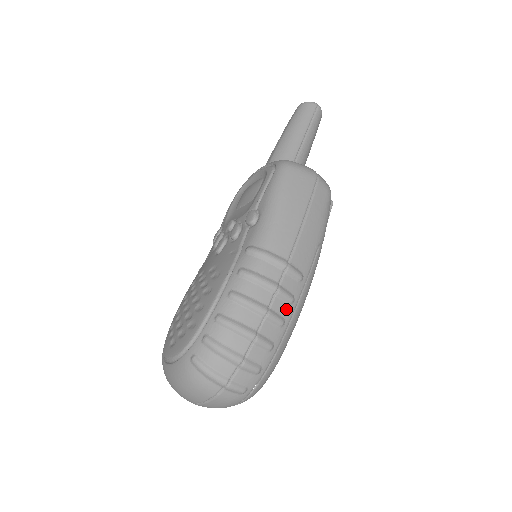
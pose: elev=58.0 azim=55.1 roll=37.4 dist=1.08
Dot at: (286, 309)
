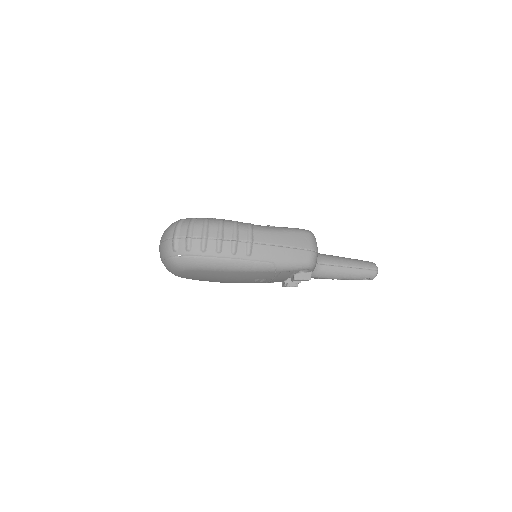
Dot at: (227, 251)
